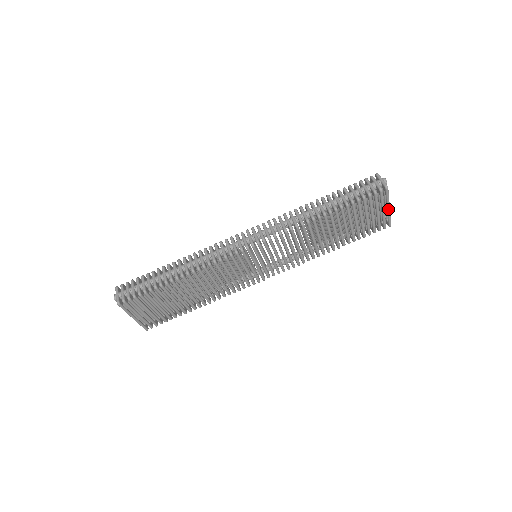
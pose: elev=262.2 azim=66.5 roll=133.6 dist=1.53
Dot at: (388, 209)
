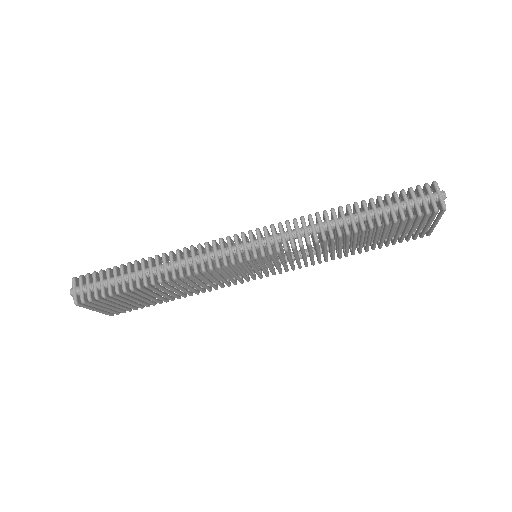
Dot at: (435, 224)
